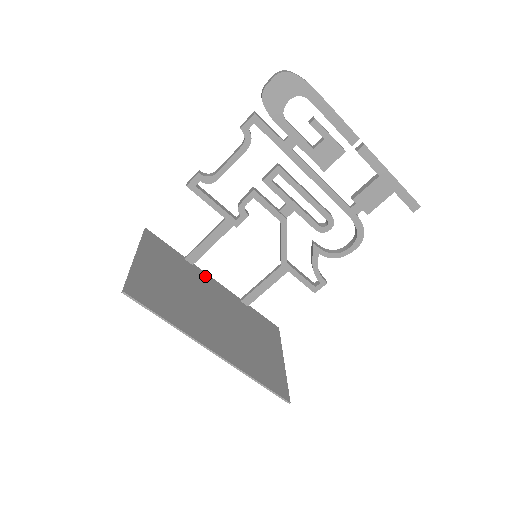
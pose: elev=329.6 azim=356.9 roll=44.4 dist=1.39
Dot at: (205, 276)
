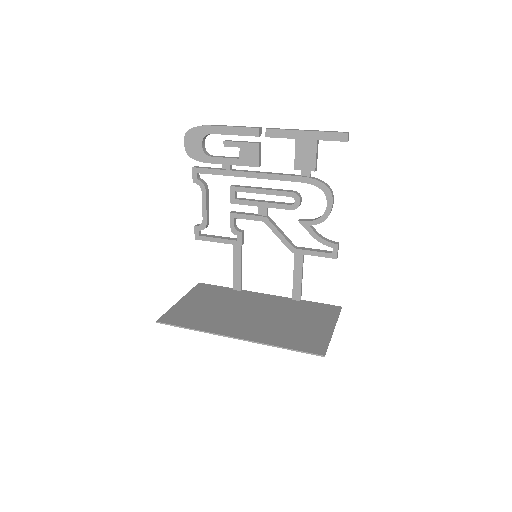
Dot at: (252, 294)
